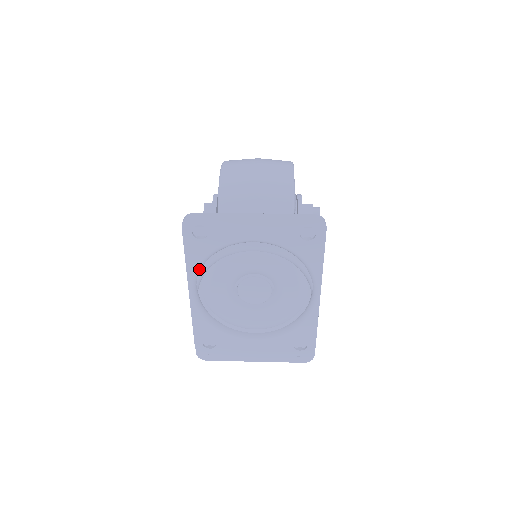
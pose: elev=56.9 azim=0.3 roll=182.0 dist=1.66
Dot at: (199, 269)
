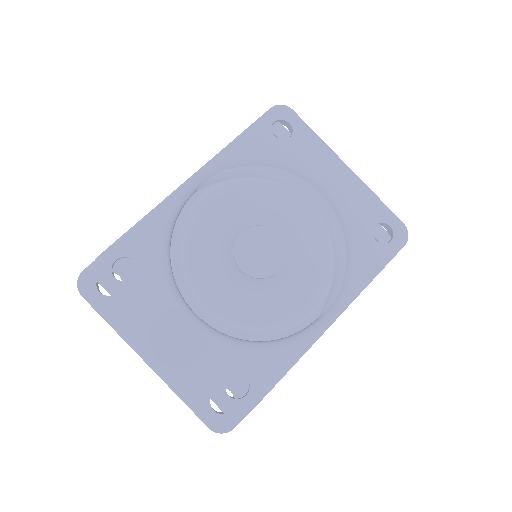
Dot at: (234, 164)
